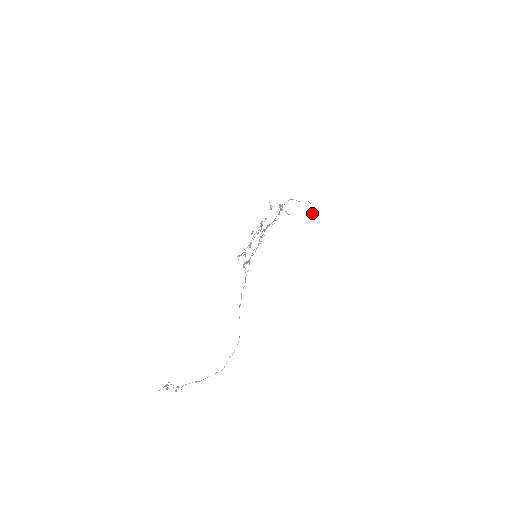
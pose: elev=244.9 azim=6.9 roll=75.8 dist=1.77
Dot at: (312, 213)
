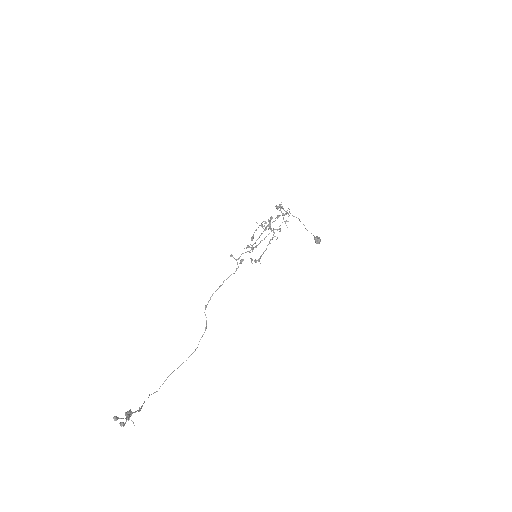
Dot at: (317, 243)
